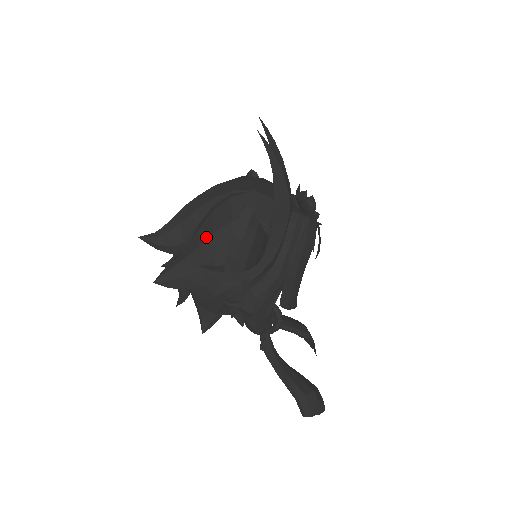
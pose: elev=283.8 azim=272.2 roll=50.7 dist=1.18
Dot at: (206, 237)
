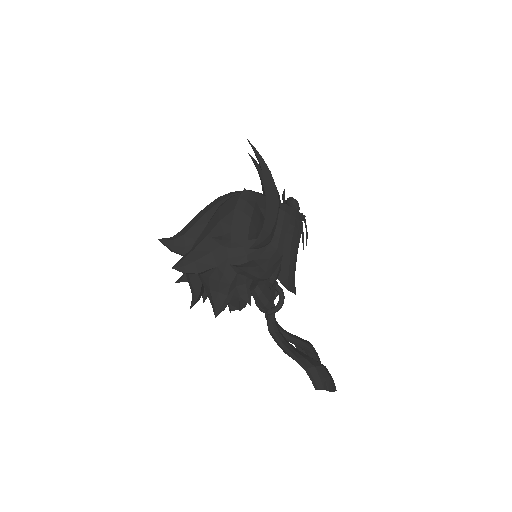
Dot at: (214, 225)
